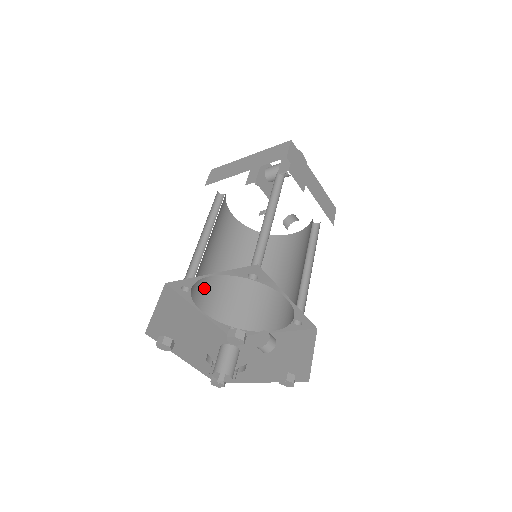
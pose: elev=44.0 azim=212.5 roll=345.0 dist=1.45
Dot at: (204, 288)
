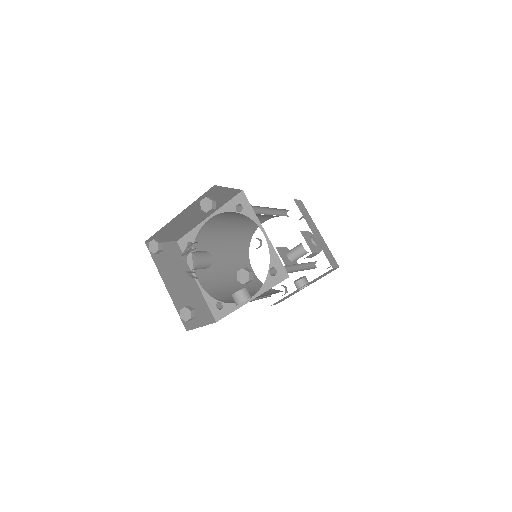
Dot at: (207, 272)
